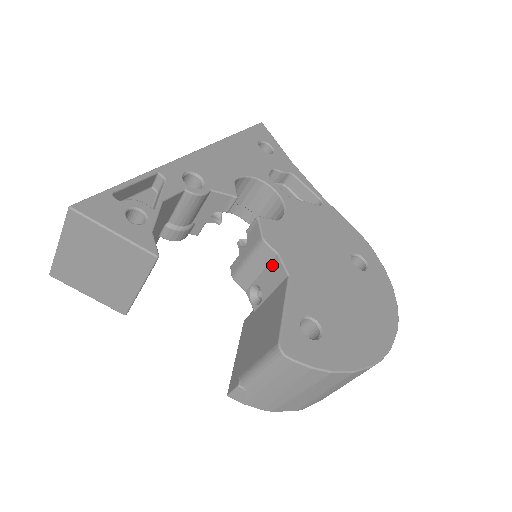
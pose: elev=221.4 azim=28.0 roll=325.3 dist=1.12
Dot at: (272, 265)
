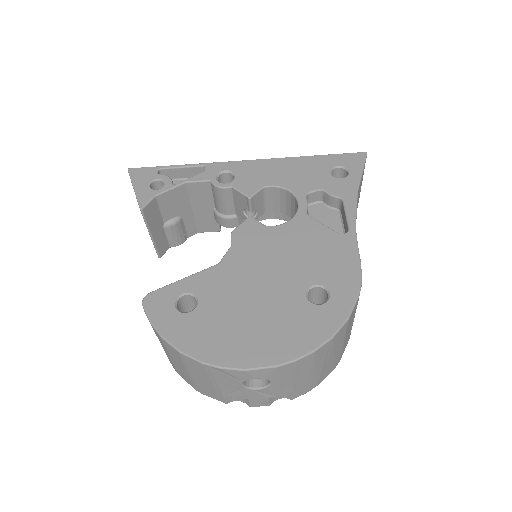
Dot at: occluded
